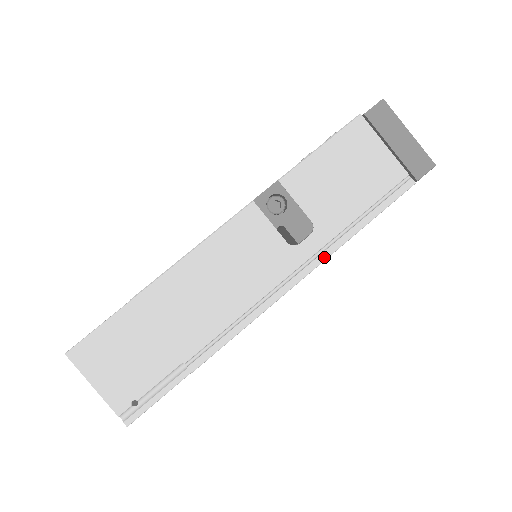
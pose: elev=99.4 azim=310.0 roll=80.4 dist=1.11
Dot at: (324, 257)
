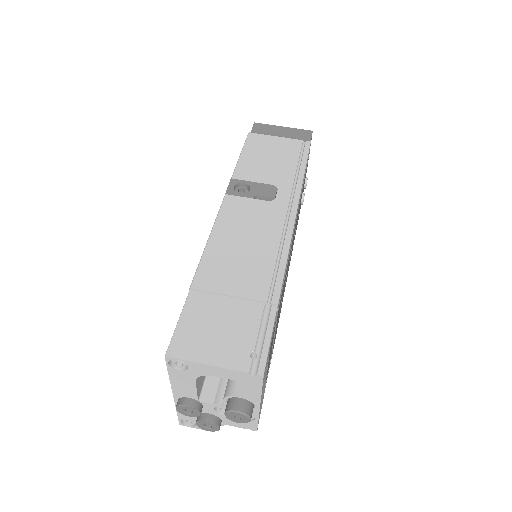
Dot at: (297, 195)
